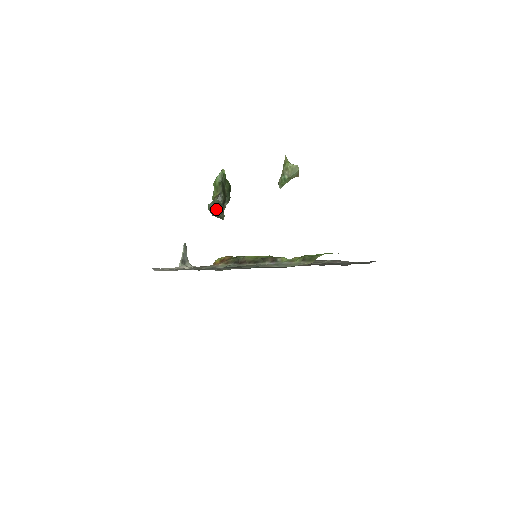
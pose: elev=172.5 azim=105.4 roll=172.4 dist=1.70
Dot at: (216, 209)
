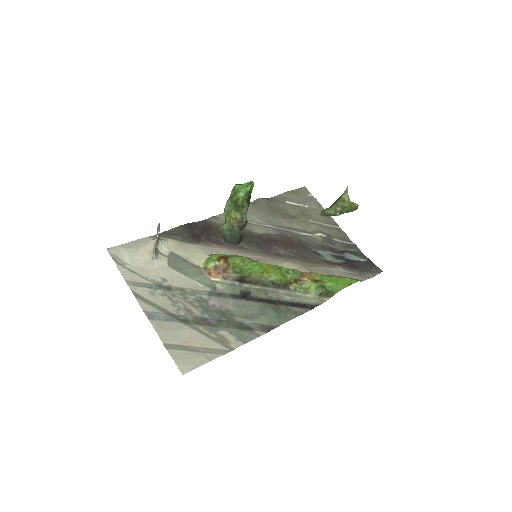
Dot at: (234, 241)
